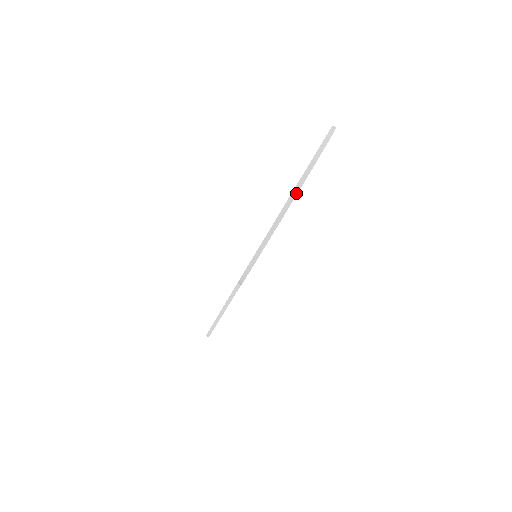
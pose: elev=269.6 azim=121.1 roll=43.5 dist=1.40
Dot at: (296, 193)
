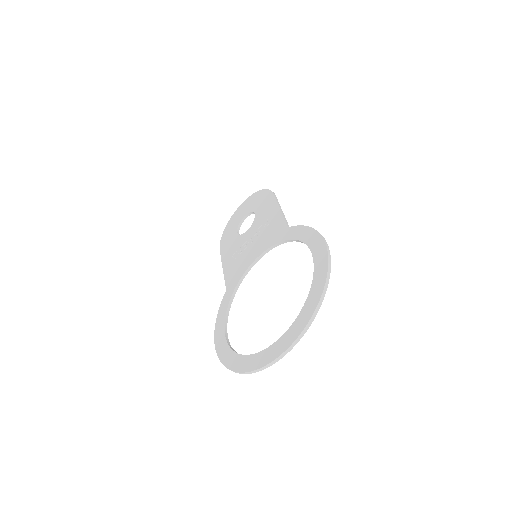
Dot at: occluded
